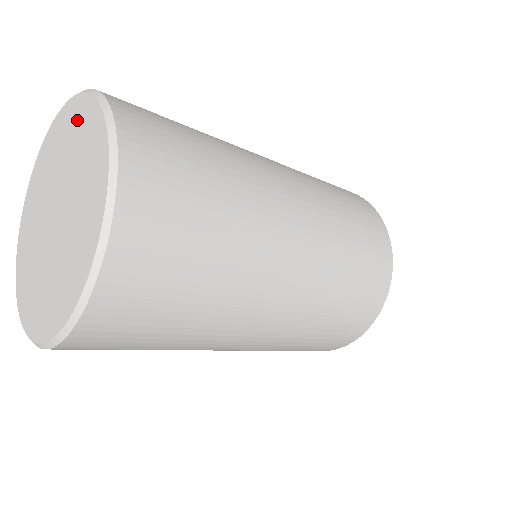
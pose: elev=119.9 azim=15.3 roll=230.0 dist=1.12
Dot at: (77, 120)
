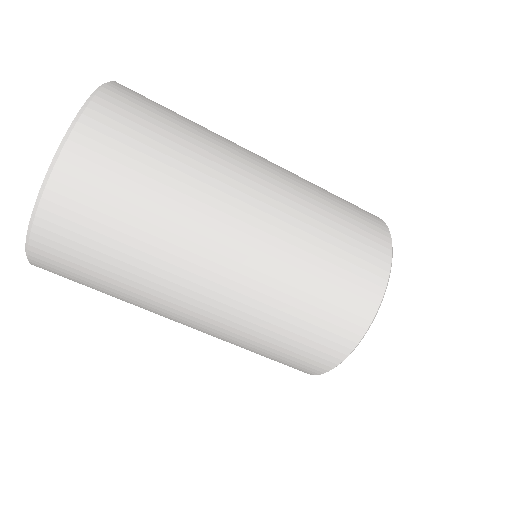
Dot at: occluded
